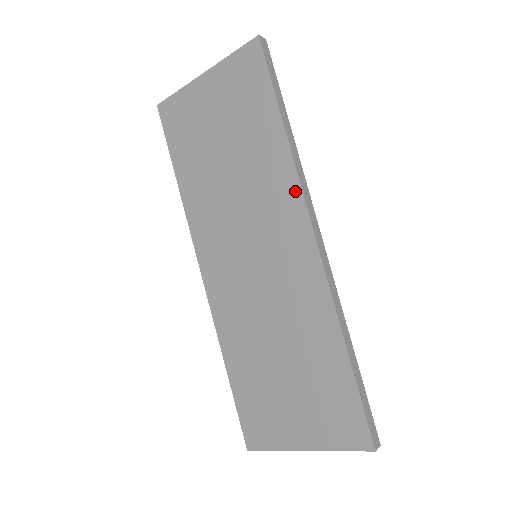
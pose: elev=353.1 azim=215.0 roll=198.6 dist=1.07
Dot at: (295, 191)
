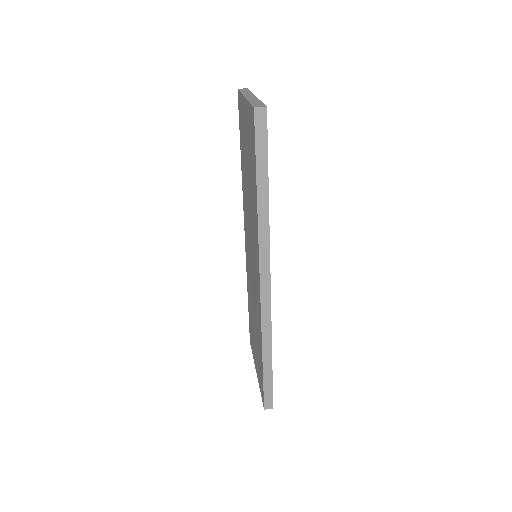
Dot at: (258, 247)
